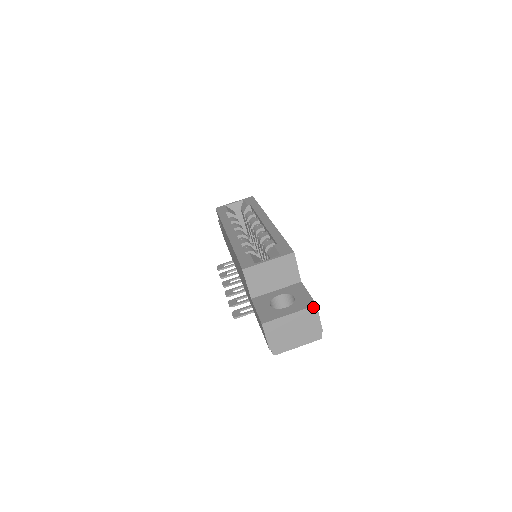
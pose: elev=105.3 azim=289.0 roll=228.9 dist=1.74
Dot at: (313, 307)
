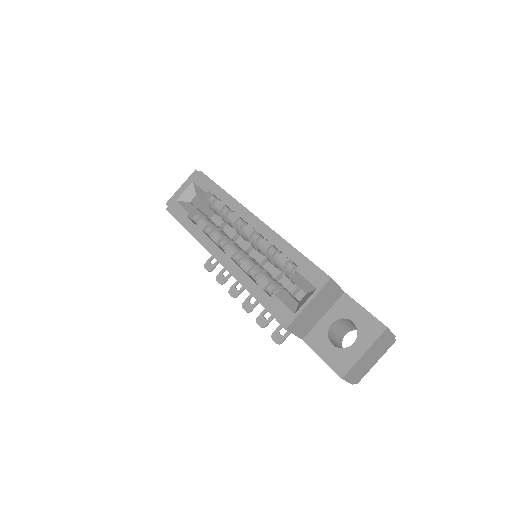
Dot at: (384, 331)
